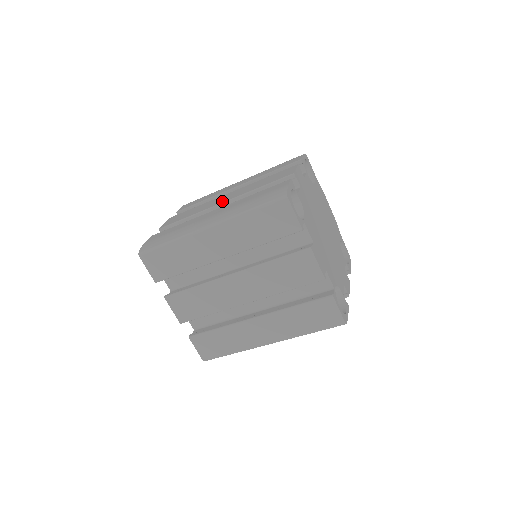
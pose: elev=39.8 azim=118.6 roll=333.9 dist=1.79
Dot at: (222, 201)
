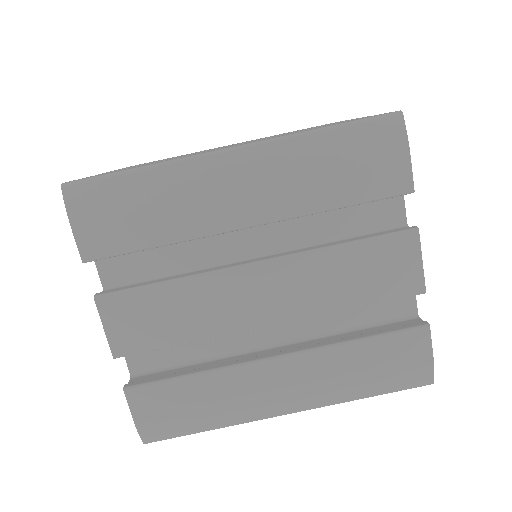
Dot at: occluded
